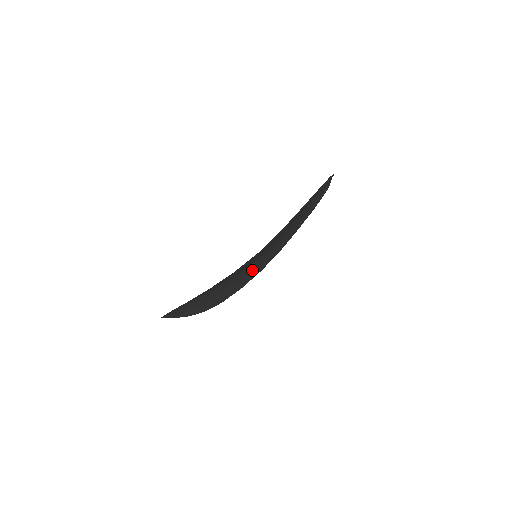
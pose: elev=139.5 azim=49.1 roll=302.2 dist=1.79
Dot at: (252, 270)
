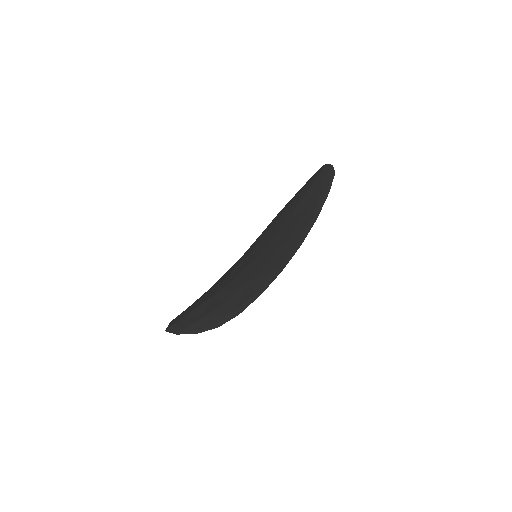
Dot at: occluded
